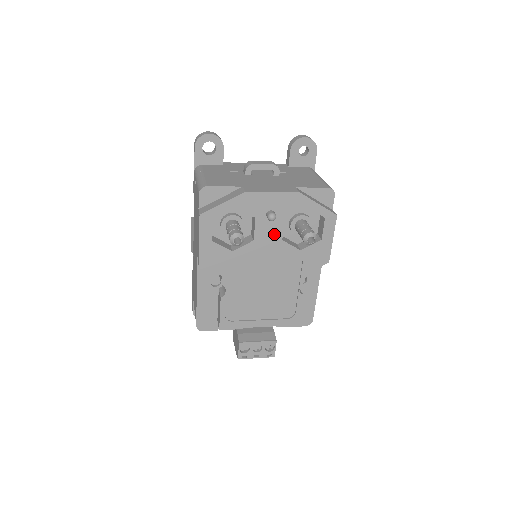
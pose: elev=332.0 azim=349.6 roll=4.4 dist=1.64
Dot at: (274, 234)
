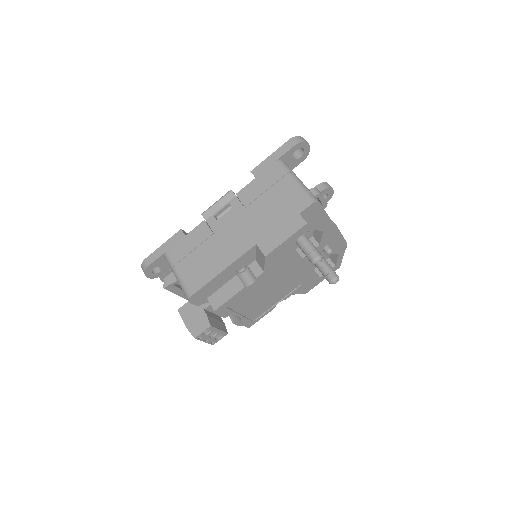
Dot at: occluded
